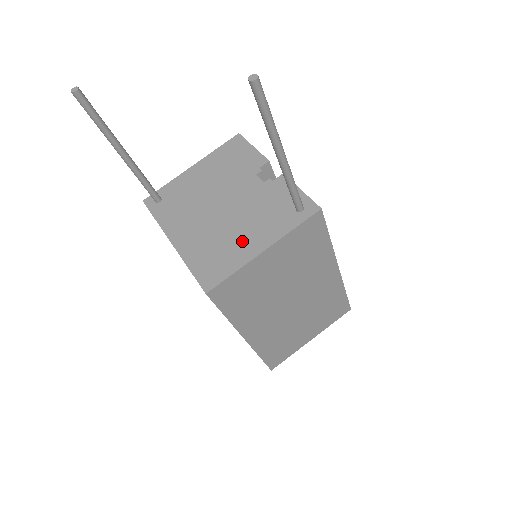
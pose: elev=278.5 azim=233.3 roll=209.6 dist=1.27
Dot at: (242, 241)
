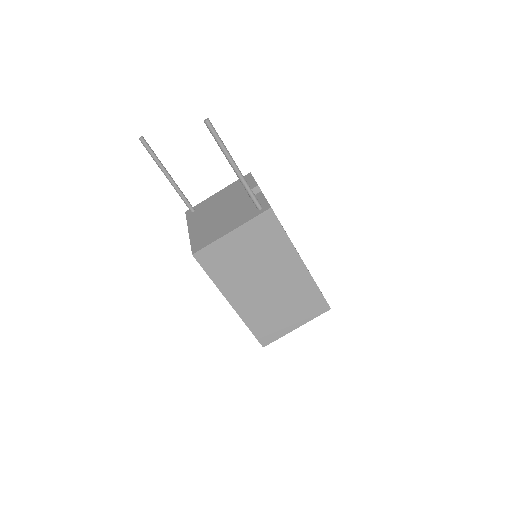
Dot at: (223, 227)
